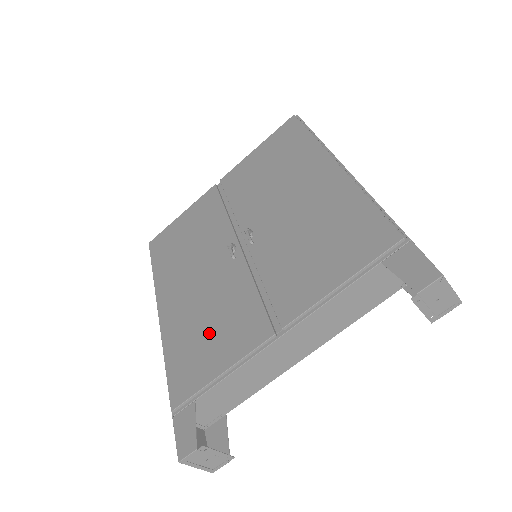
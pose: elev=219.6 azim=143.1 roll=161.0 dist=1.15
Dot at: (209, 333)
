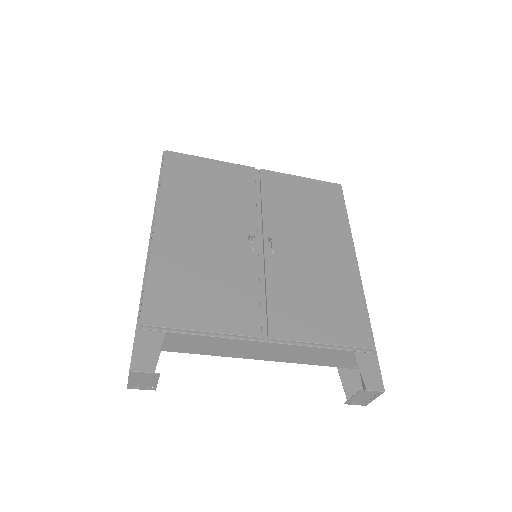
Dot at: (204, 289)
